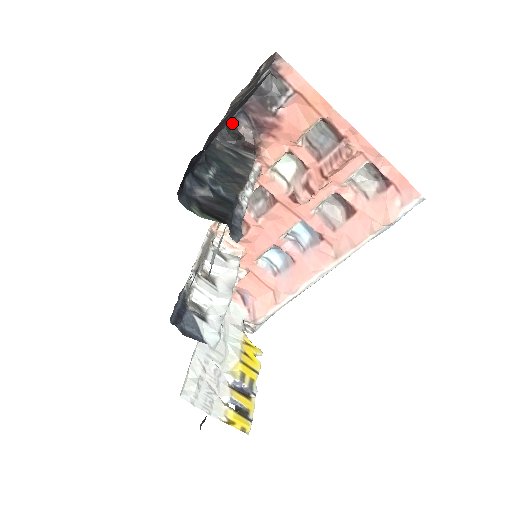
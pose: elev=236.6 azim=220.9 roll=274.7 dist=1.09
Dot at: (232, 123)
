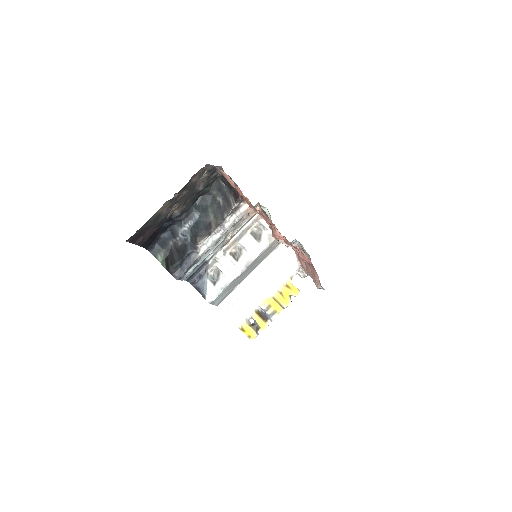
Dot at: occluded
